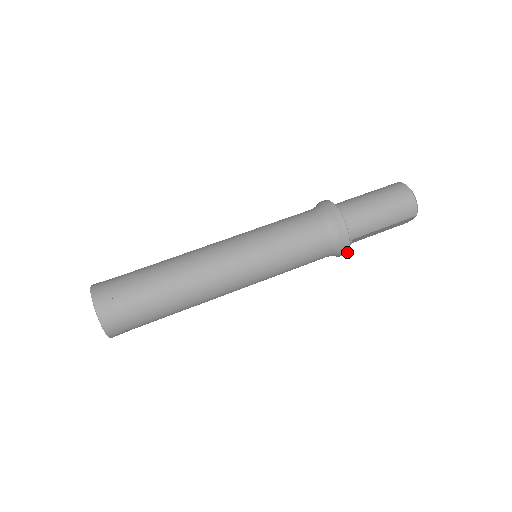
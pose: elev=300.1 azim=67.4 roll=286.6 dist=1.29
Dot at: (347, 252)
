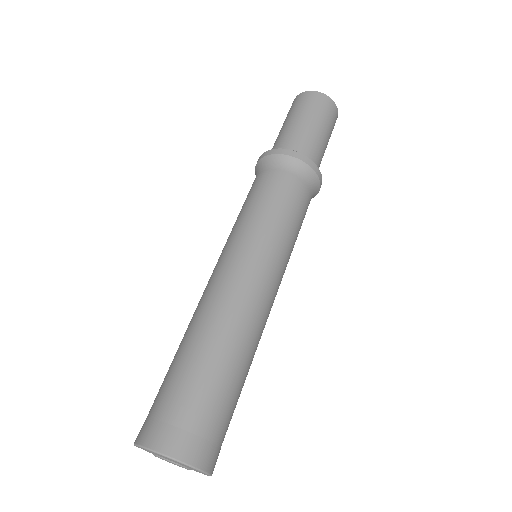
Dot at: occluded
